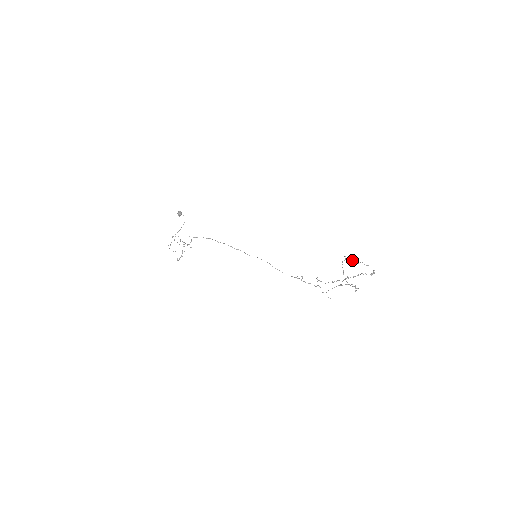
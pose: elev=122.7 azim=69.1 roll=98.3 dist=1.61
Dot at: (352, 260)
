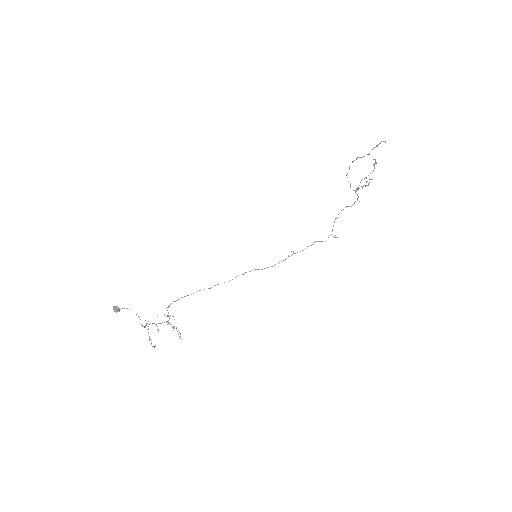
Dot at: occluded
